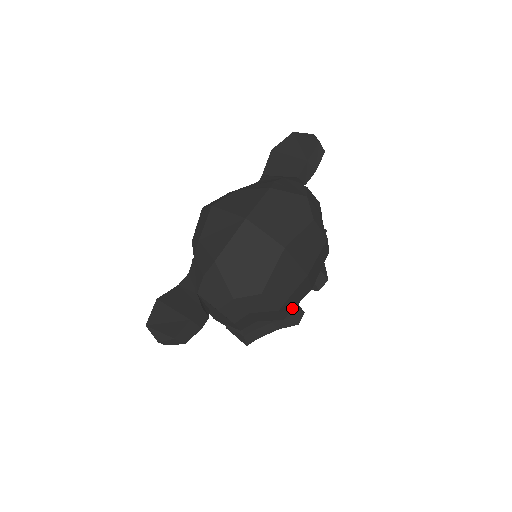
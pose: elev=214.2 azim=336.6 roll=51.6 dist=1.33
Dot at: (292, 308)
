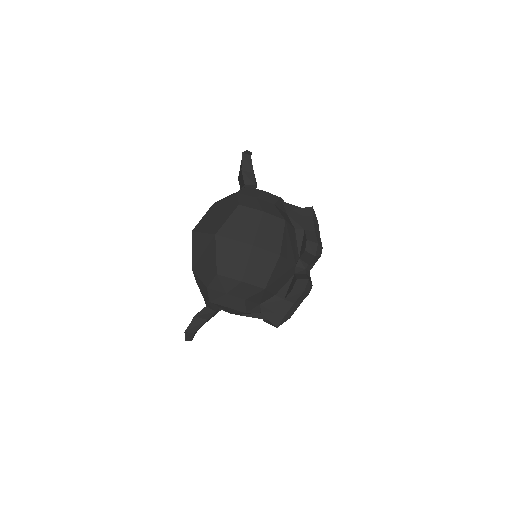
Dot at: (267, 277)
